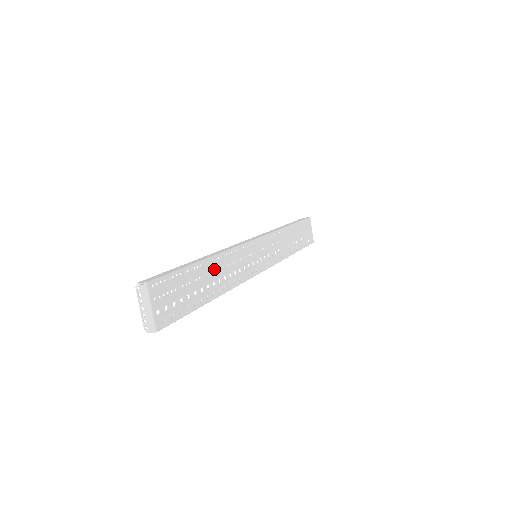
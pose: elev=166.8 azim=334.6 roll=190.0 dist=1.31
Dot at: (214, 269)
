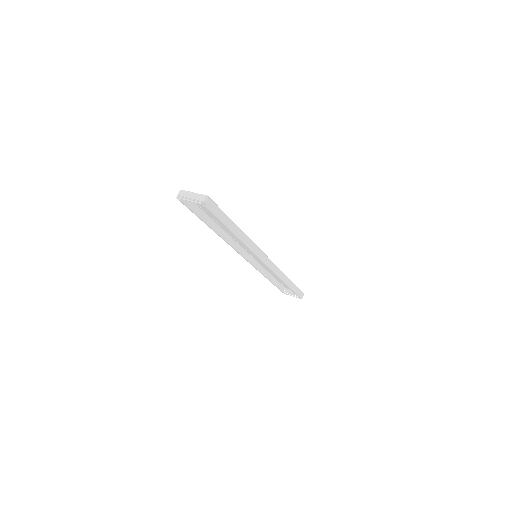
Dot at: occluded
